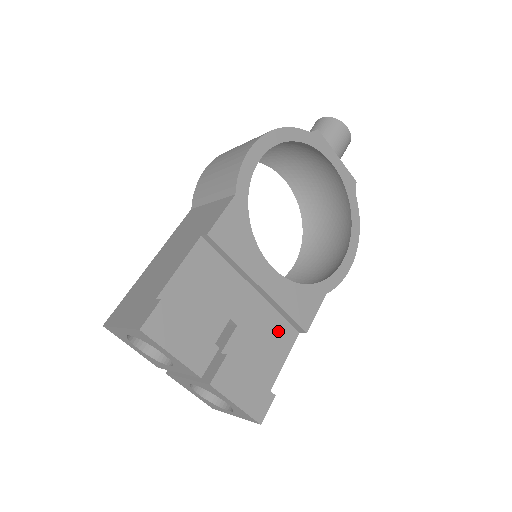
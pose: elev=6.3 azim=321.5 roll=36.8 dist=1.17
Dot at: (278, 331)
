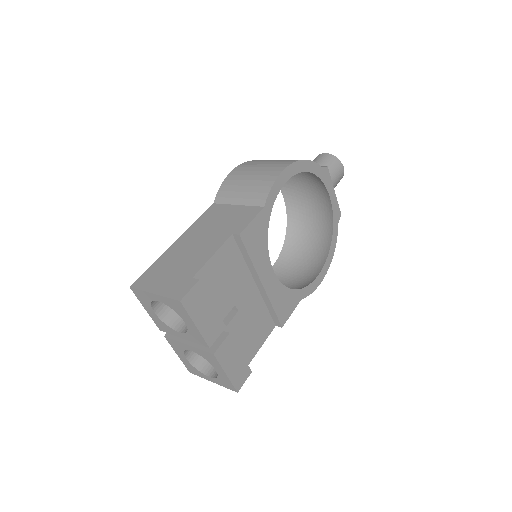
Dot at: (263, 321)
